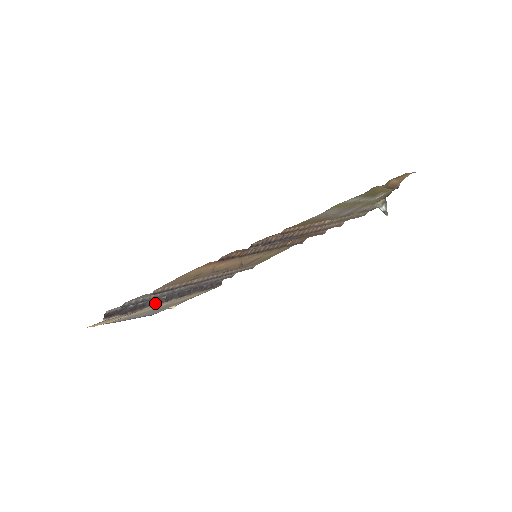
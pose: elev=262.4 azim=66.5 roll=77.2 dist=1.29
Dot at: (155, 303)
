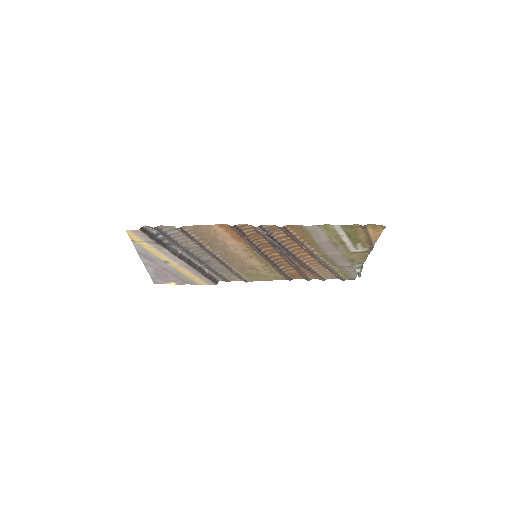
Dot at: (172, 251)
